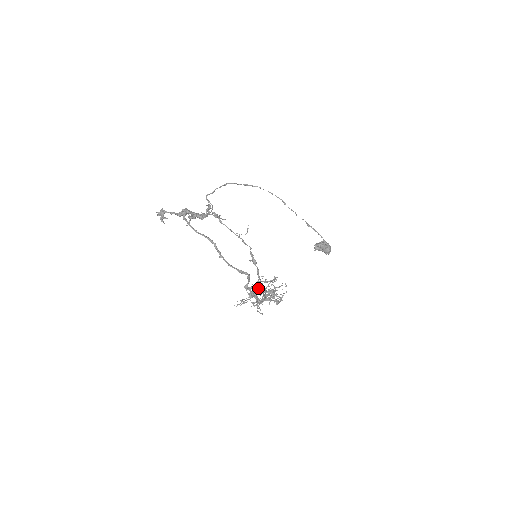
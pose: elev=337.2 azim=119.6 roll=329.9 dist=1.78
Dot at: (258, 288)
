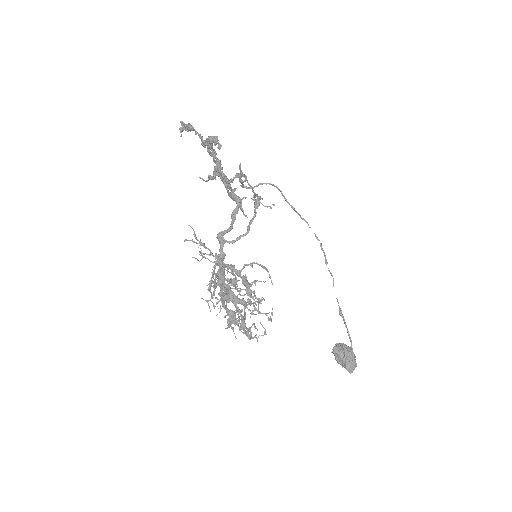
Dot at: occluded
